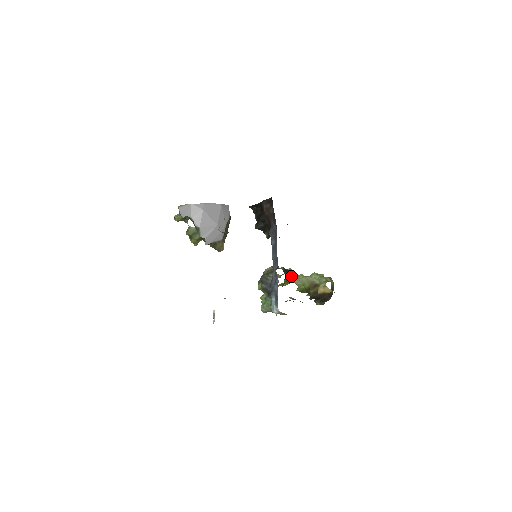
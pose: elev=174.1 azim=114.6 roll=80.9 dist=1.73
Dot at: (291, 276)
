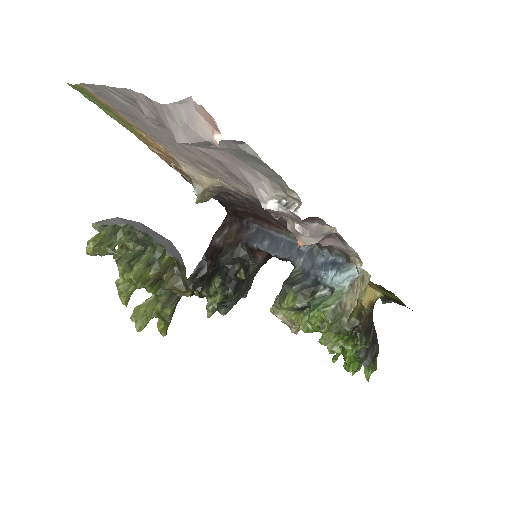
Dot at: occluded
